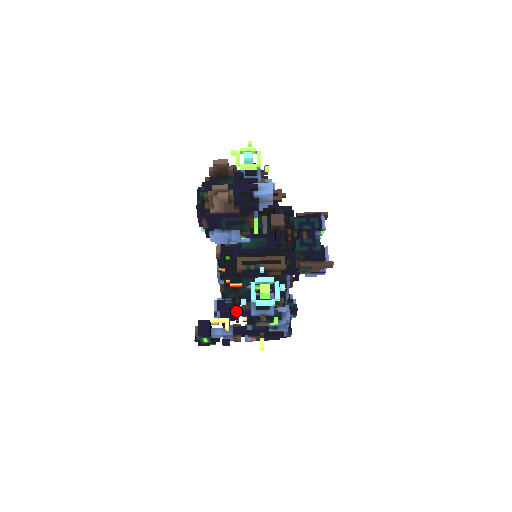
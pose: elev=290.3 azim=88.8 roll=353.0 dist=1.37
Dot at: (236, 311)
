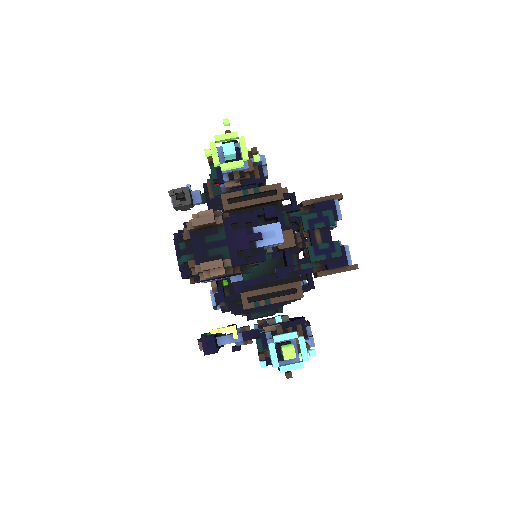
Dot at: occluded
